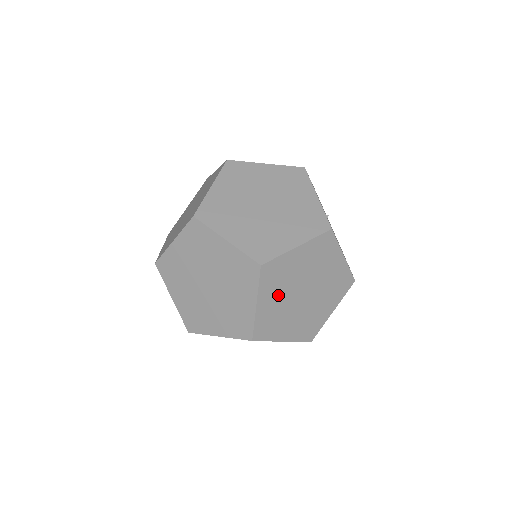
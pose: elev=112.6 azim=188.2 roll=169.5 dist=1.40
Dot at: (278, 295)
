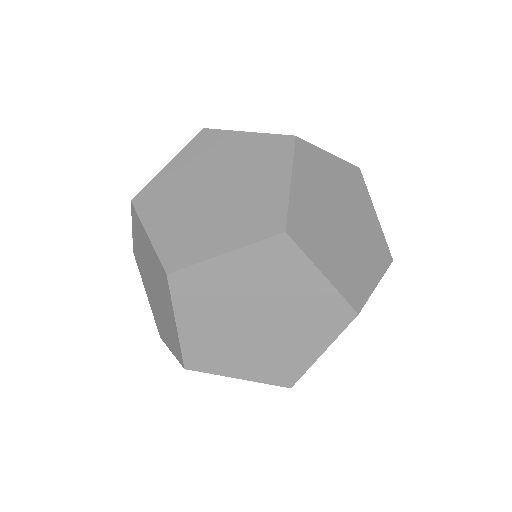
Dot at: (246, 281)
